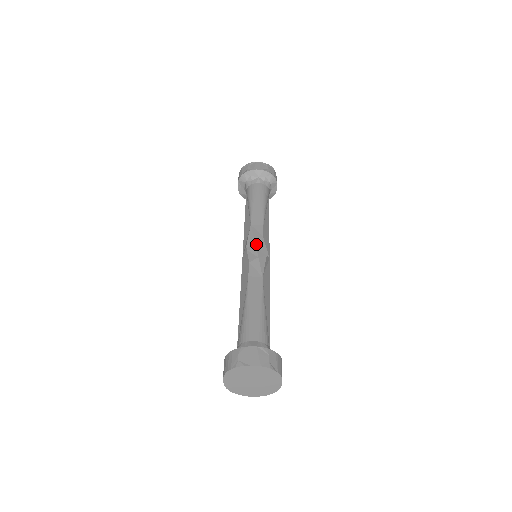
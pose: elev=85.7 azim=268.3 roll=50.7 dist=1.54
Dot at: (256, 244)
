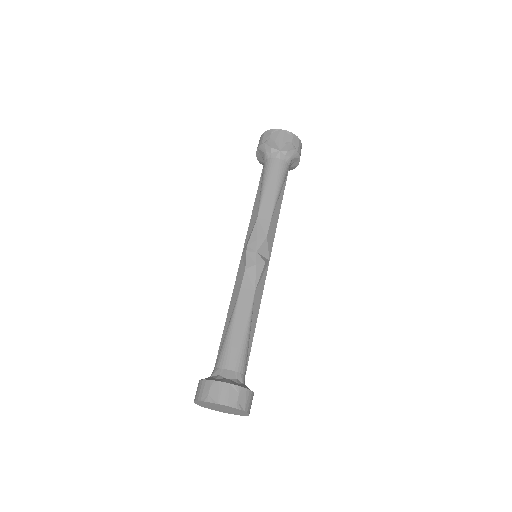
Dot at: (257, 246)
